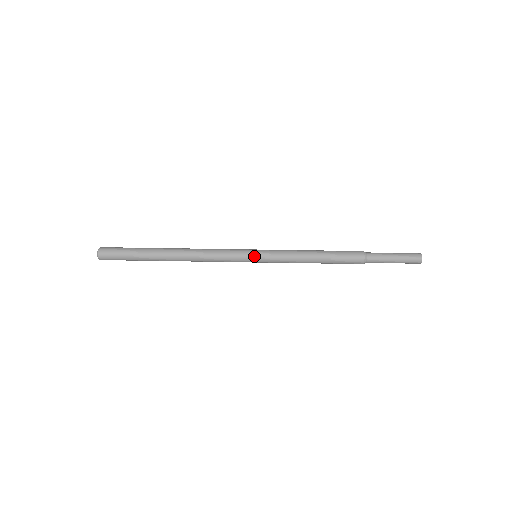
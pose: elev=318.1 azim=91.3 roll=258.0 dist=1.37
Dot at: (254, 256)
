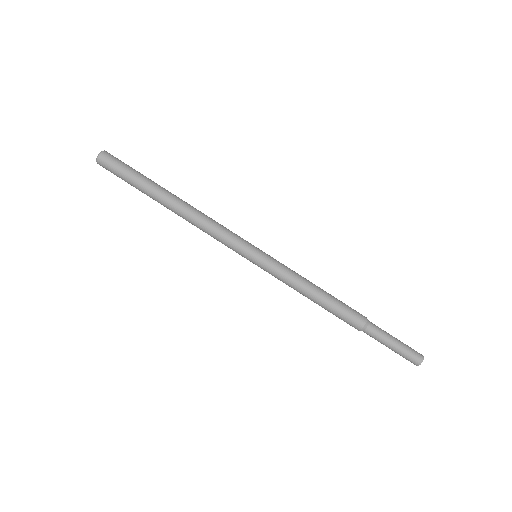
Dot at: (250, 261)
